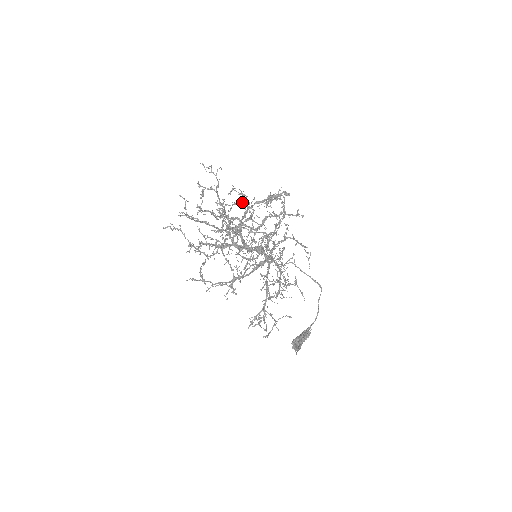
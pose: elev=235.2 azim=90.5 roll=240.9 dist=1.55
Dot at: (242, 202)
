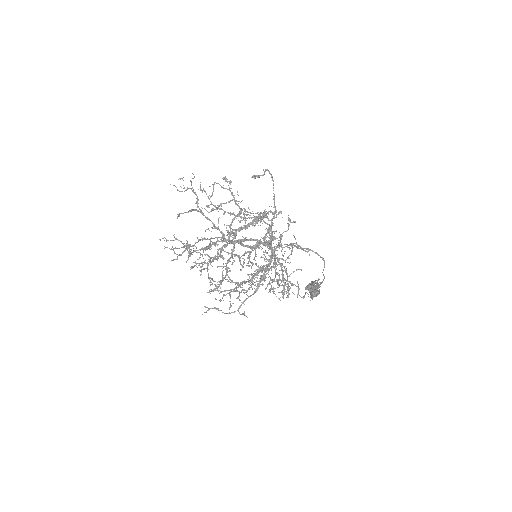
Dot at: occluded
